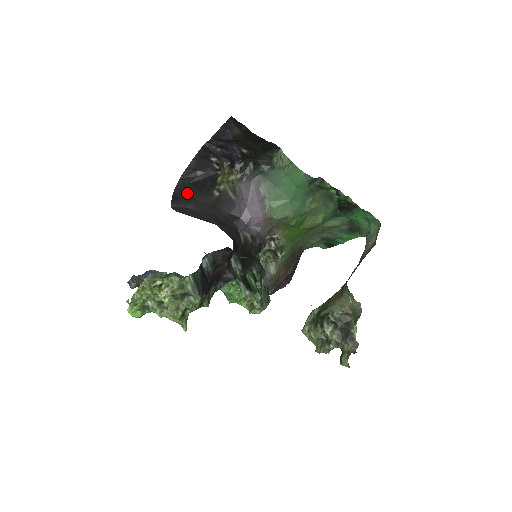
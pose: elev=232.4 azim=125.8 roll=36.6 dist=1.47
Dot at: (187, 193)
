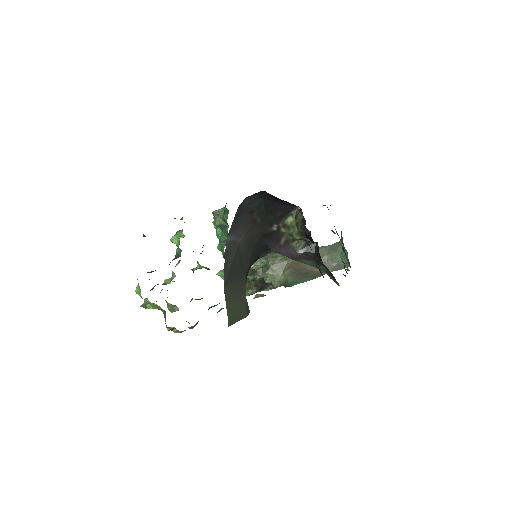
Dot at: (253, 210)
